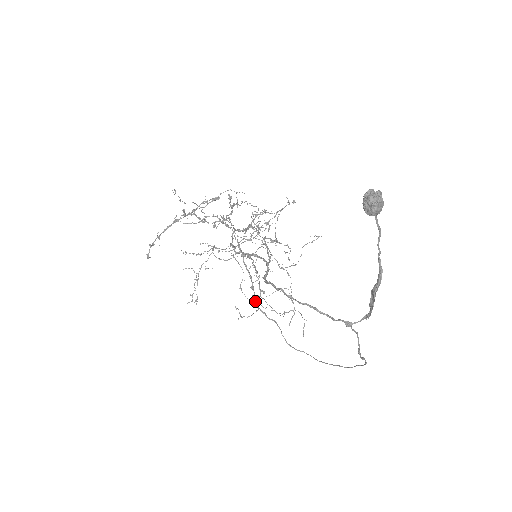
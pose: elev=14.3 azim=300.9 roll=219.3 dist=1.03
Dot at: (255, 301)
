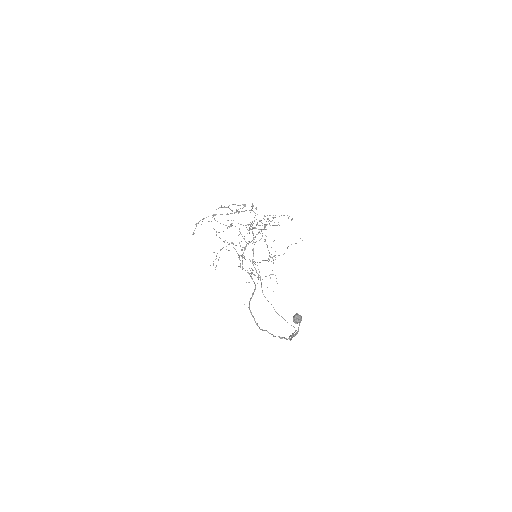
Dot at: (252, 259)
